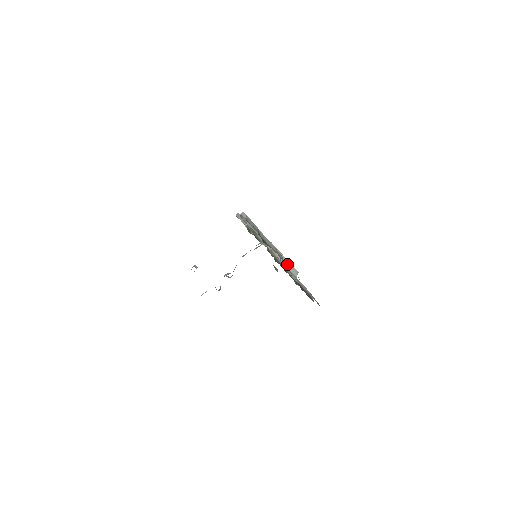
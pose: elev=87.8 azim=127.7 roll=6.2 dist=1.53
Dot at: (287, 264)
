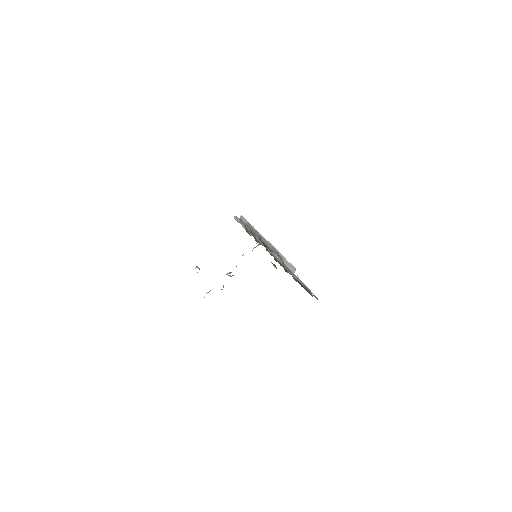
Dot at: (285, 261)
